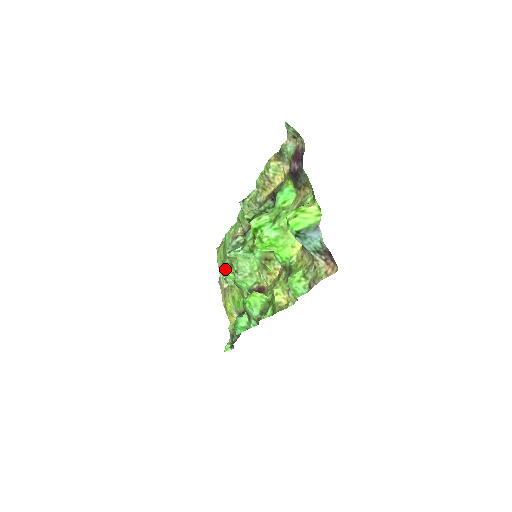
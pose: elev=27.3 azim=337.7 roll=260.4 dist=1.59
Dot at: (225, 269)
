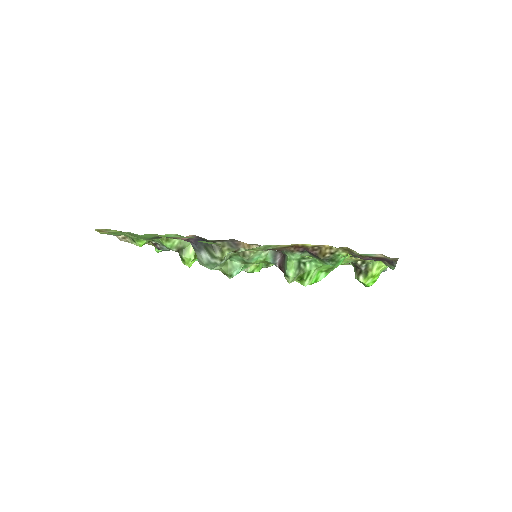
Dot at: (191, 263)
